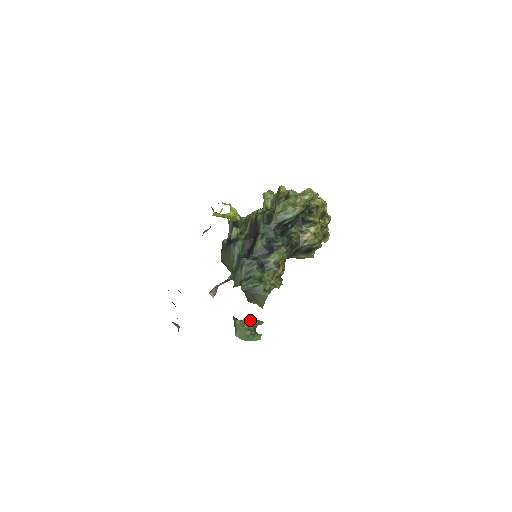
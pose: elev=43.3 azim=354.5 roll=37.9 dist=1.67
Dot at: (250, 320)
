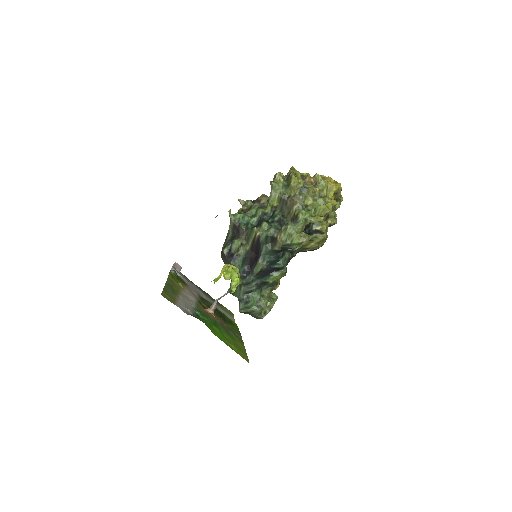
Dot at: occluded
